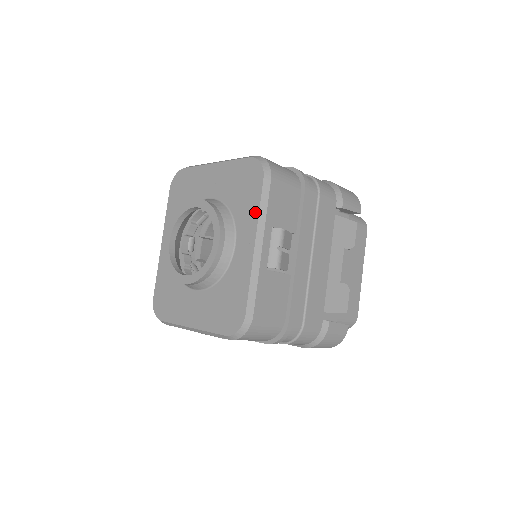
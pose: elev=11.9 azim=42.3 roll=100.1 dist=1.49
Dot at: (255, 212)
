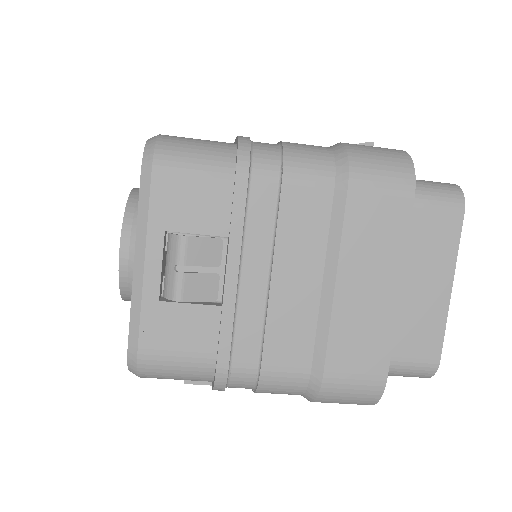
Dot at: occluded
